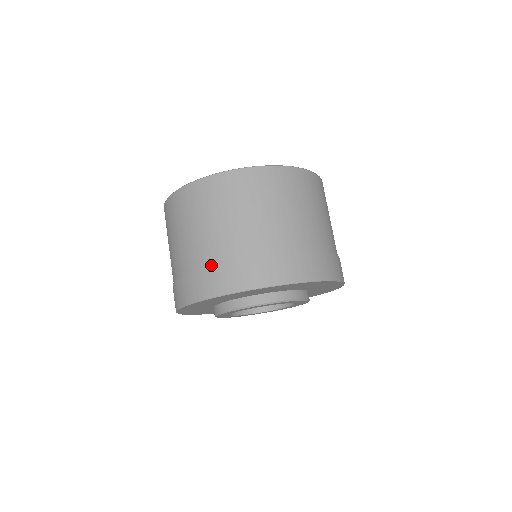
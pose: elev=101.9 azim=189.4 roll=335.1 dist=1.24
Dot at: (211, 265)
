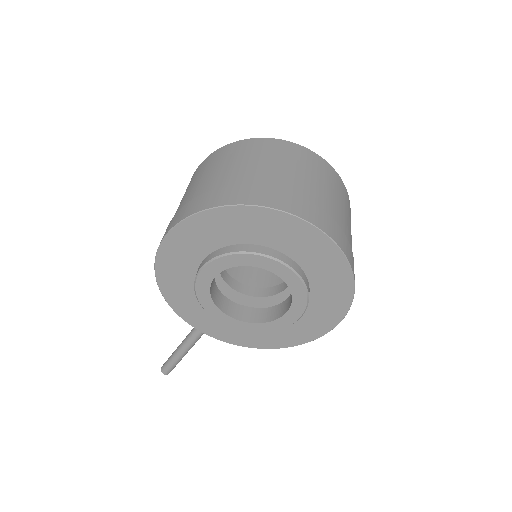
Dot at: (306, 199)
